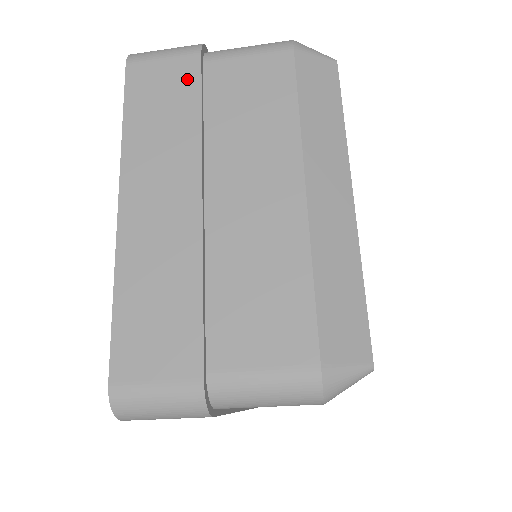
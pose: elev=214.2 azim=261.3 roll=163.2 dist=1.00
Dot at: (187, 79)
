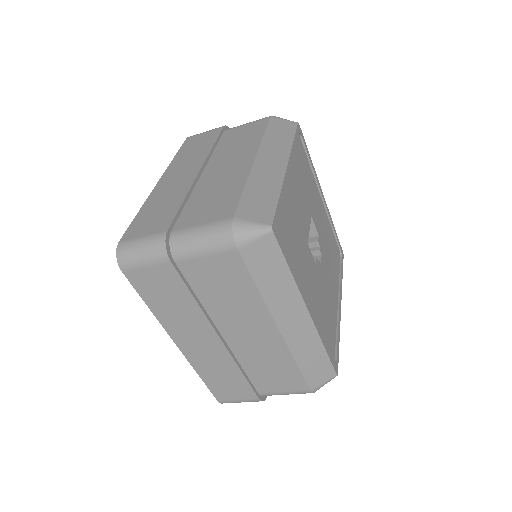
Dot at: (172, 279)
